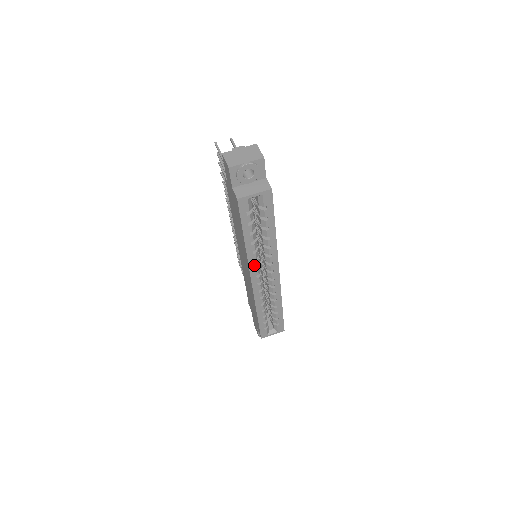
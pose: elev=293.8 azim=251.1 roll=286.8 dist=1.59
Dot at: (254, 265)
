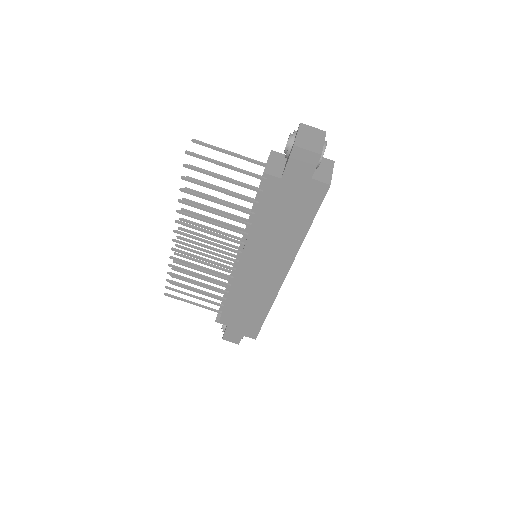
Dot at: occluded
